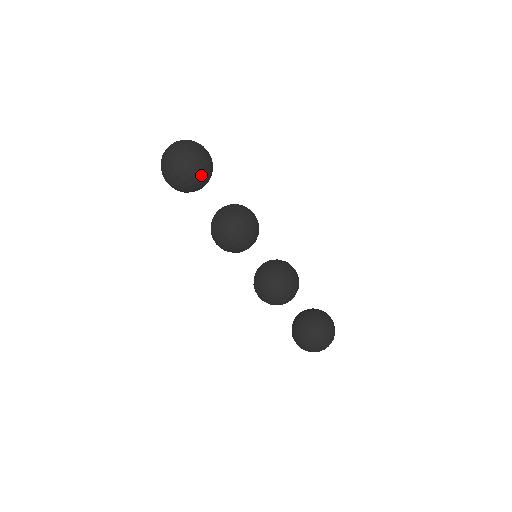
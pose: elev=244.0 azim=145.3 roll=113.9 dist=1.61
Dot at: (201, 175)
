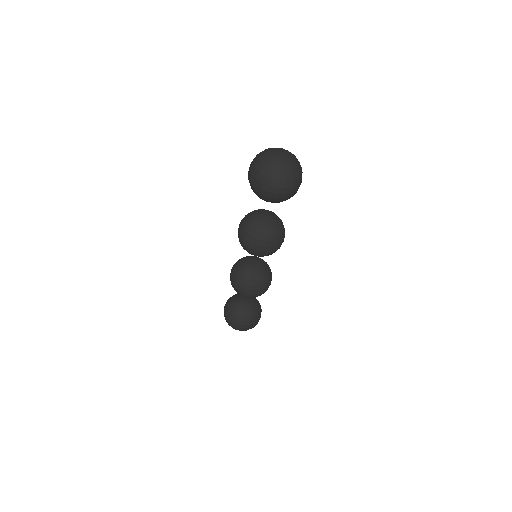
Dot at: (263, 198)
